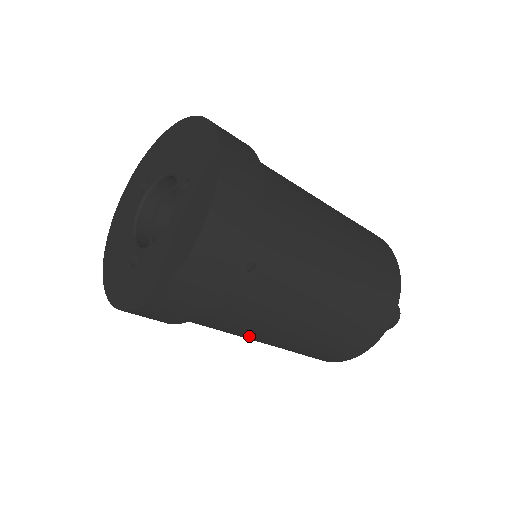
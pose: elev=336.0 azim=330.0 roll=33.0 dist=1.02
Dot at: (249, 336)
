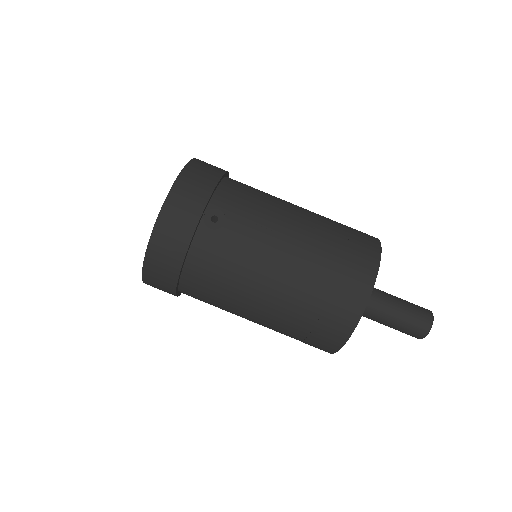
Dot at: (242, 299)
